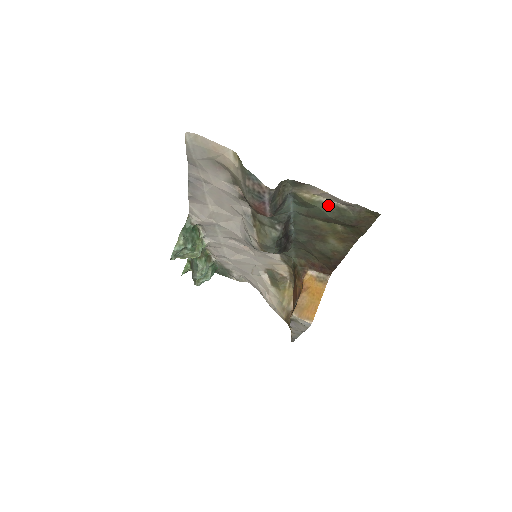
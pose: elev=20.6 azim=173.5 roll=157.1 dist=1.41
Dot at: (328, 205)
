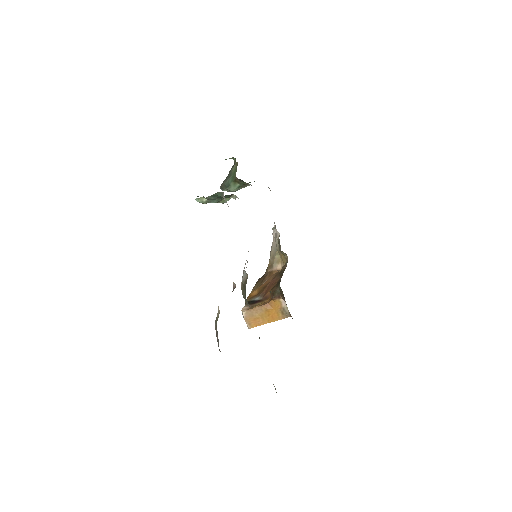
Dot at: occluded
